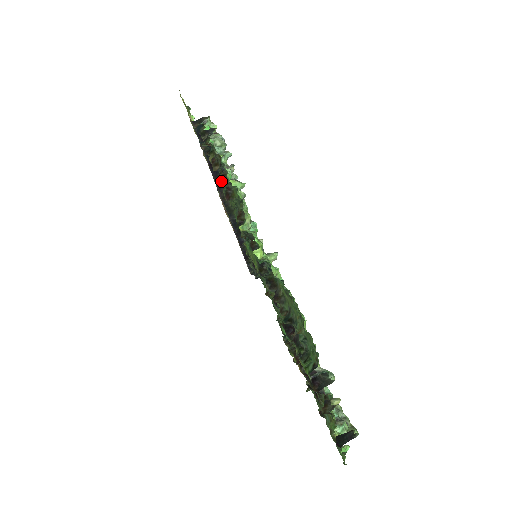
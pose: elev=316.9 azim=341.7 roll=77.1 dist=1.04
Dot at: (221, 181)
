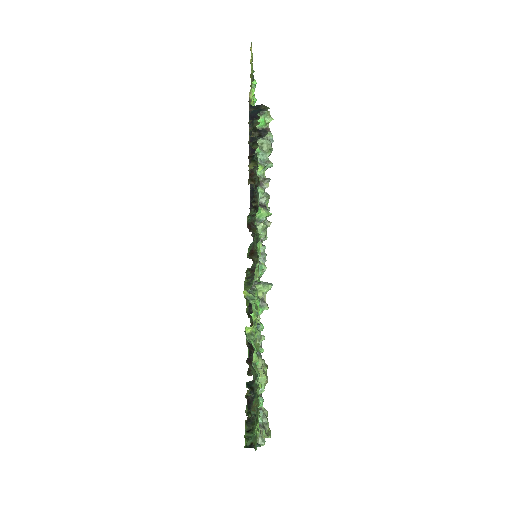
Dot at: occluded
